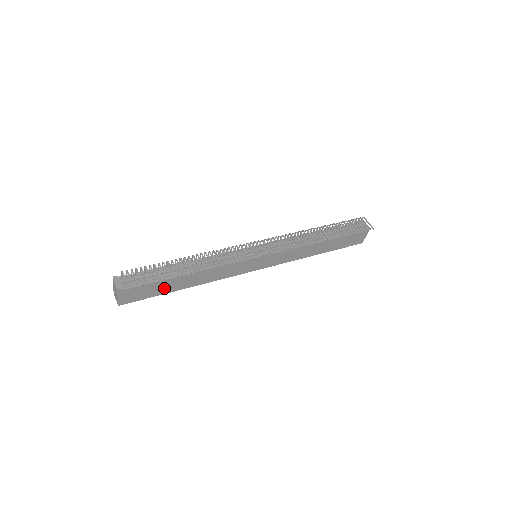
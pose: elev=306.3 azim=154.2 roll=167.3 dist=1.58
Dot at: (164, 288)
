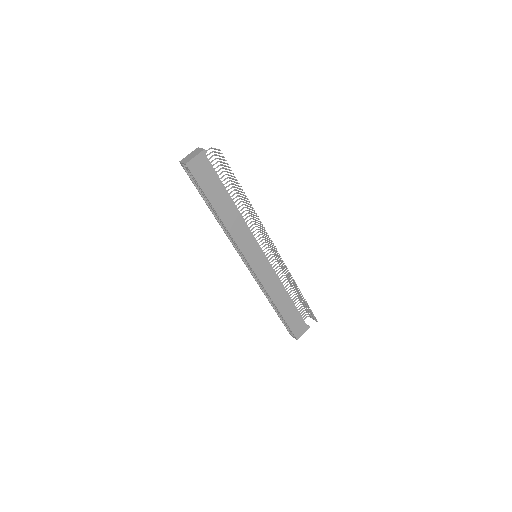
Dot at: (214, 193)
